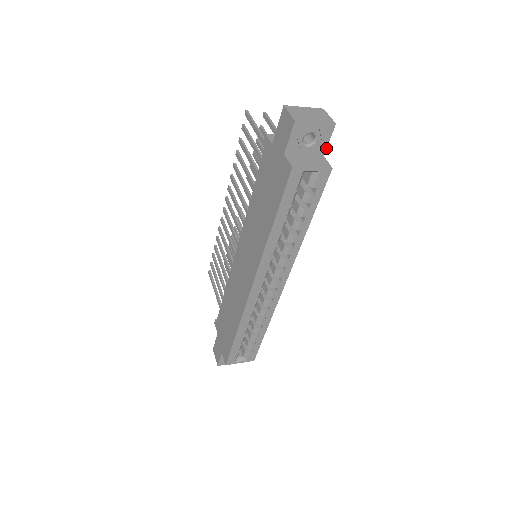
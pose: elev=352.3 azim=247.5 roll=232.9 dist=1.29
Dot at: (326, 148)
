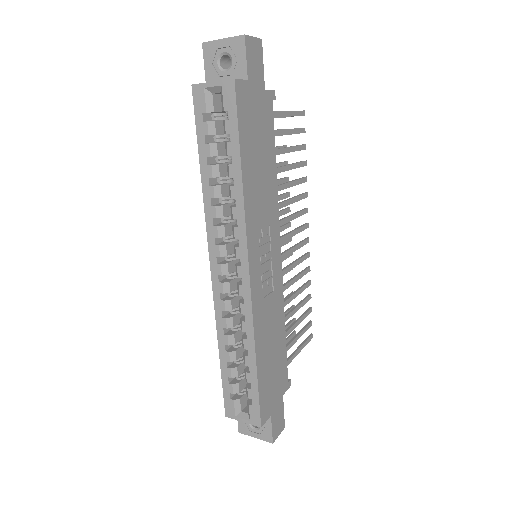
Dot at: (247, 69)
